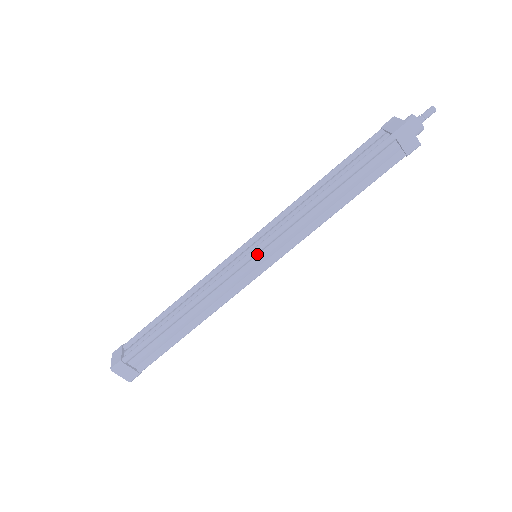
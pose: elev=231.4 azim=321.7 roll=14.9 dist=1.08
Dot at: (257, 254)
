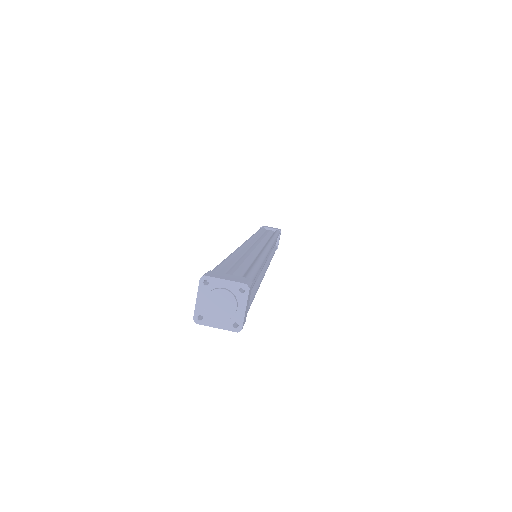
Dot at: (251, 243)
